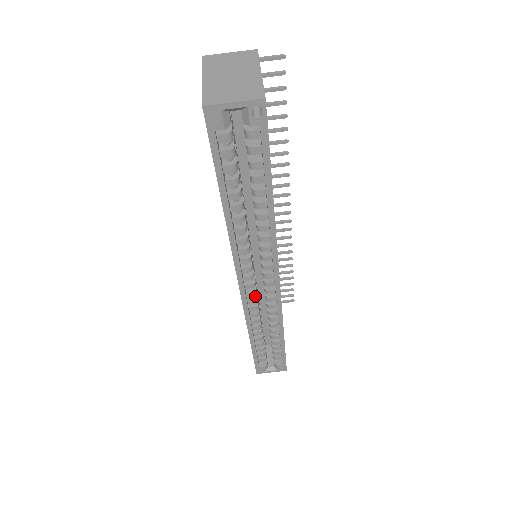
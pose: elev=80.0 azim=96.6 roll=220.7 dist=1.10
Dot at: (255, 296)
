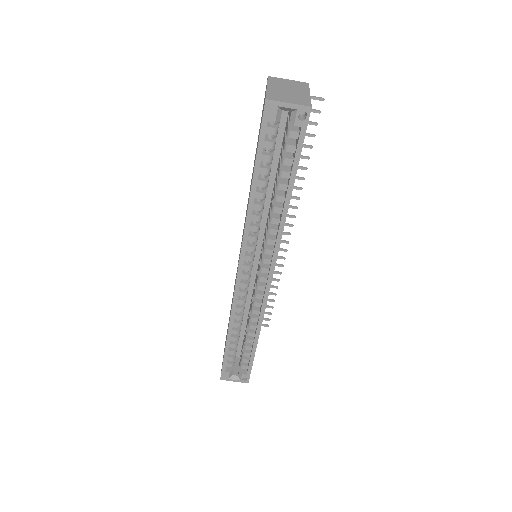
Dot at: (246, 290)
